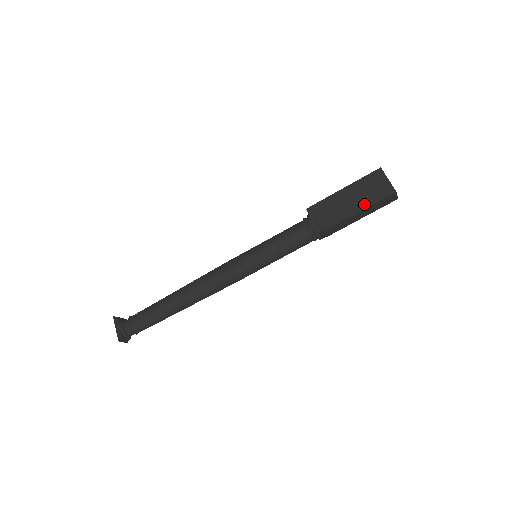
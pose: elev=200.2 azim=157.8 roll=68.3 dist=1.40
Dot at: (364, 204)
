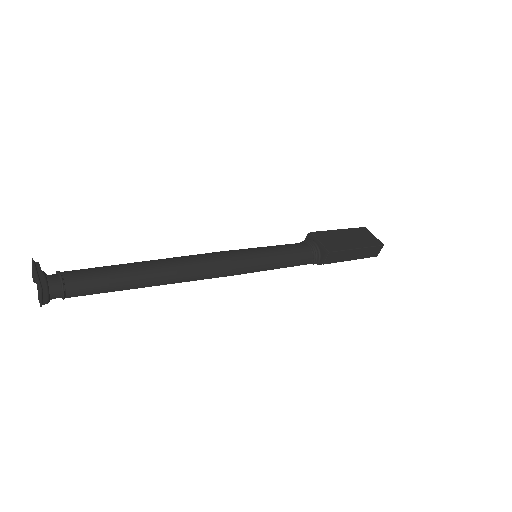
Dot at: (361, 245)
